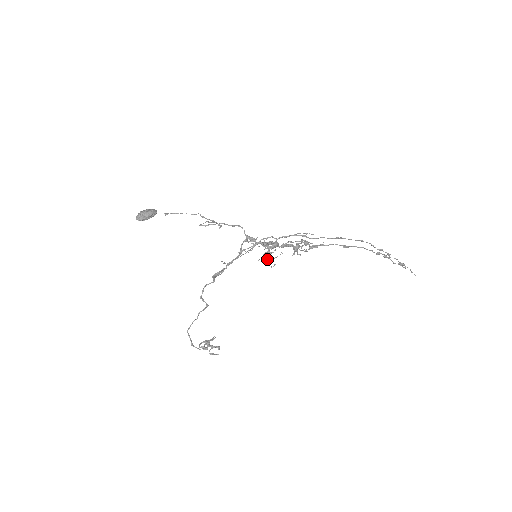
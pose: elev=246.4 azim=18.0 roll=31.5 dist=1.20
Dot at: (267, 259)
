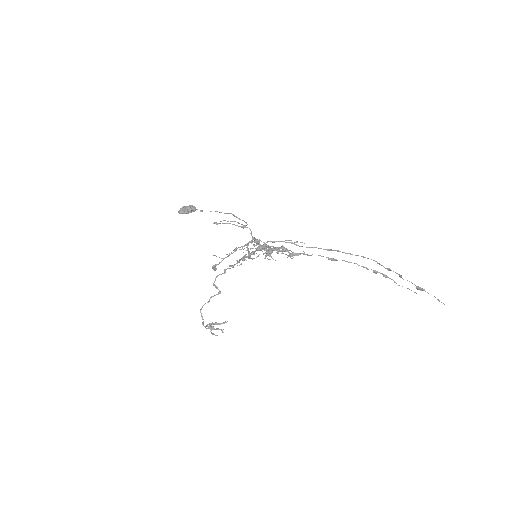
Dot at: (245, 259)
